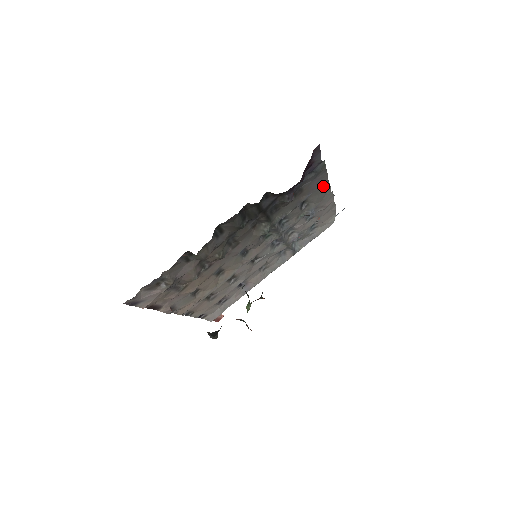
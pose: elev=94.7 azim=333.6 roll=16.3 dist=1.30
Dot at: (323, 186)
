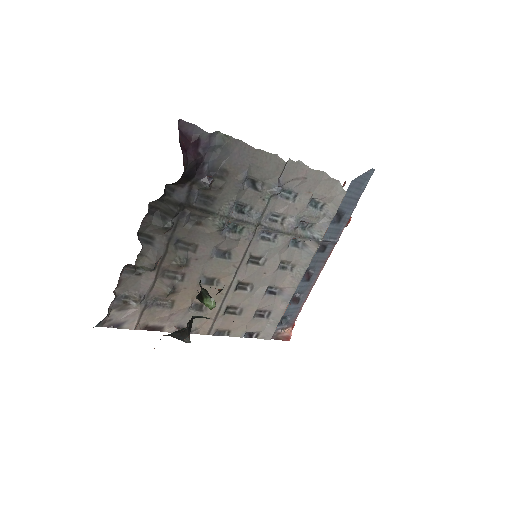
Dot at: (258, 157)
